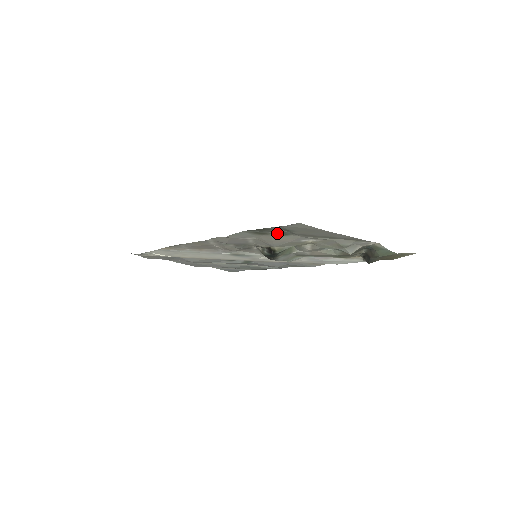
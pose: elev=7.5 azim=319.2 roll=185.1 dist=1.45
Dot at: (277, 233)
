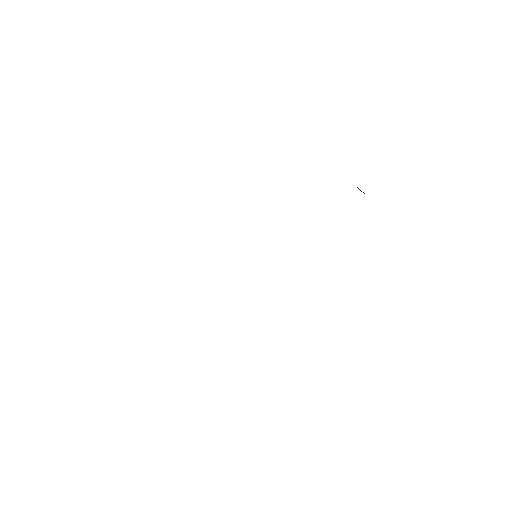
Dot at: occluded
